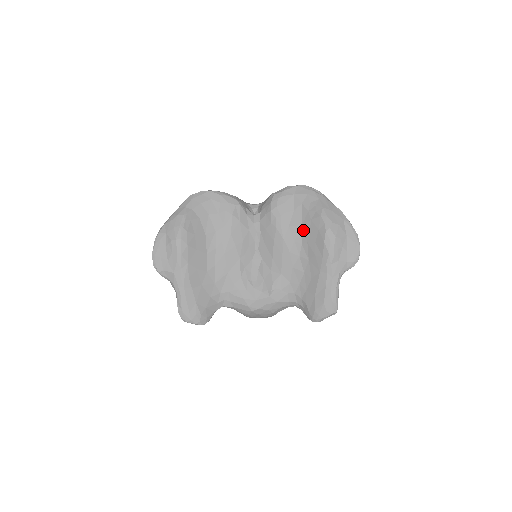
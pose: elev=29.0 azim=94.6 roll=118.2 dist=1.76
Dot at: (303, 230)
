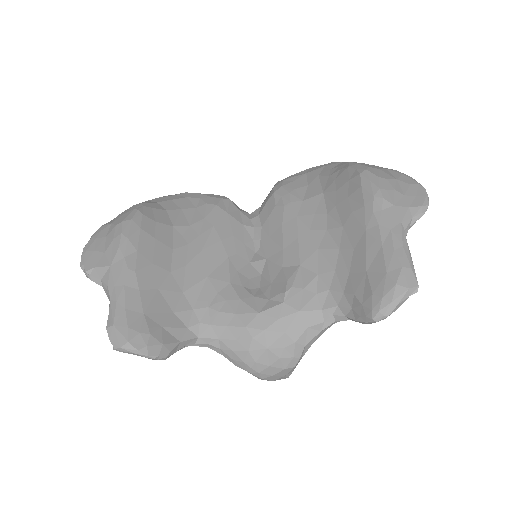
Dot at: (326, 197)
